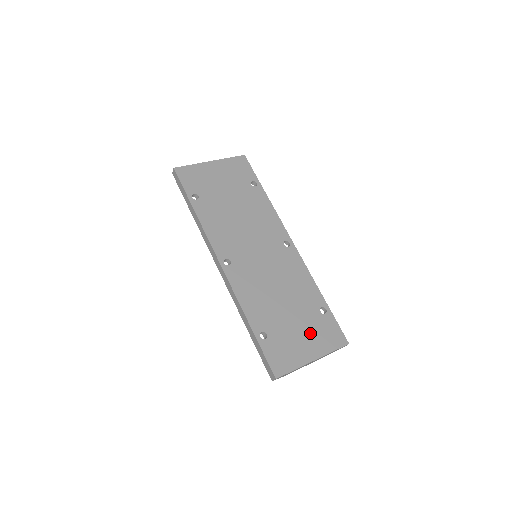
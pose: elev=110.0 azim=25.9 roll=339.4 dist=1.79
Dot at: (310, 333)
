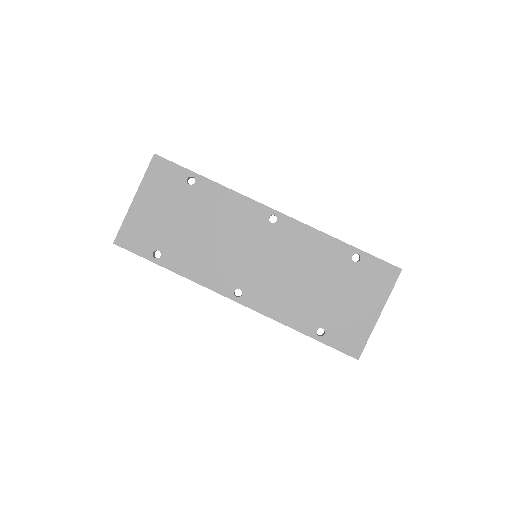
Dot at: (359, 292)
